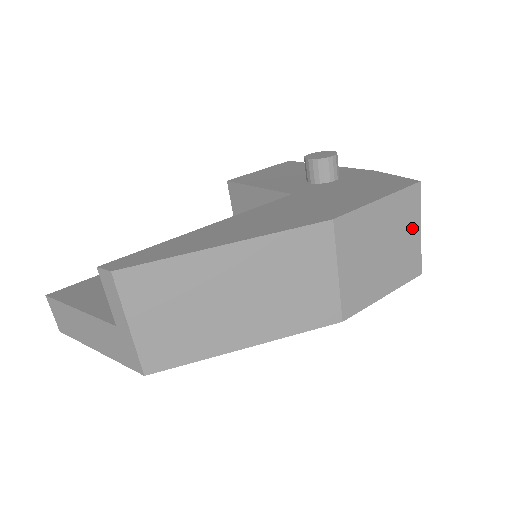
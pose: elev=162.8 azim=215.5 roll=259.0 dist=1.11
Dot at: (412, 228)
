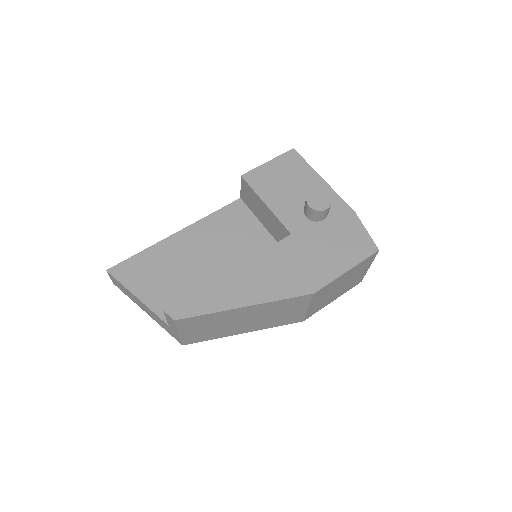
Dot at: (364, 270)
